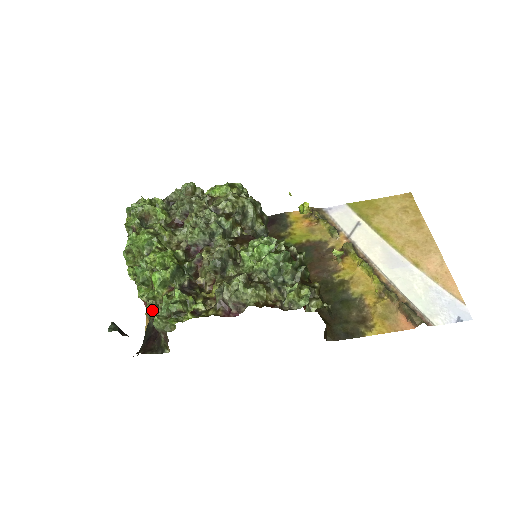
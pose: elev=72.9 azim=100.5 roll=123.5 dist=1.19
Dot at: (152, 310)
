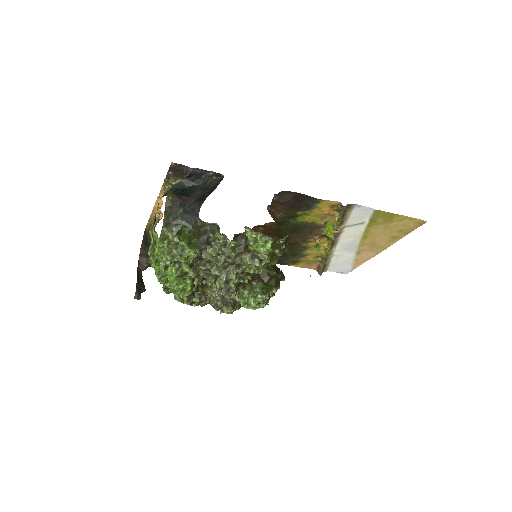
Dot at: occluded
